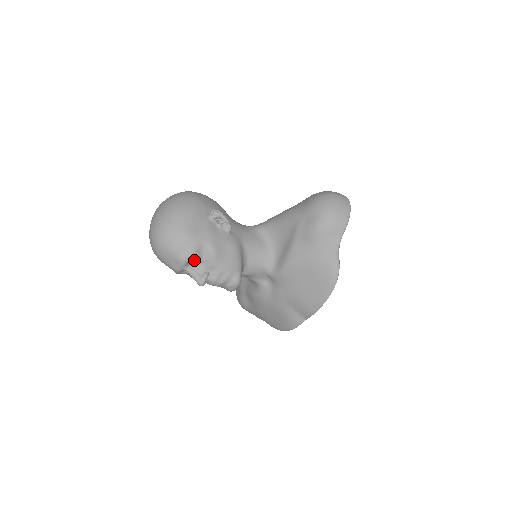
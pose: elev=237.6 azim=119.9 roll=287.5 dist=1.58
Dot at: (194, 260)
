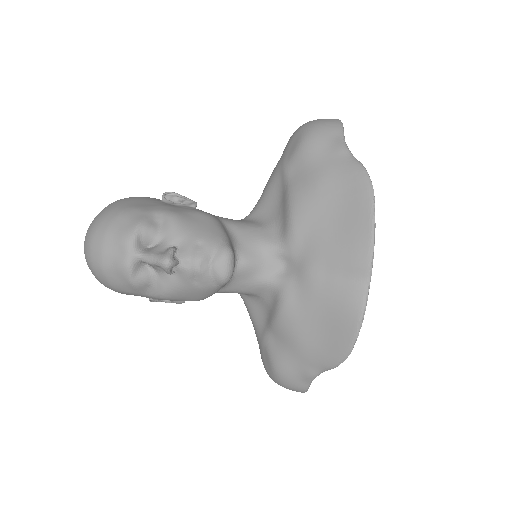
Dot at: (148, 237)
